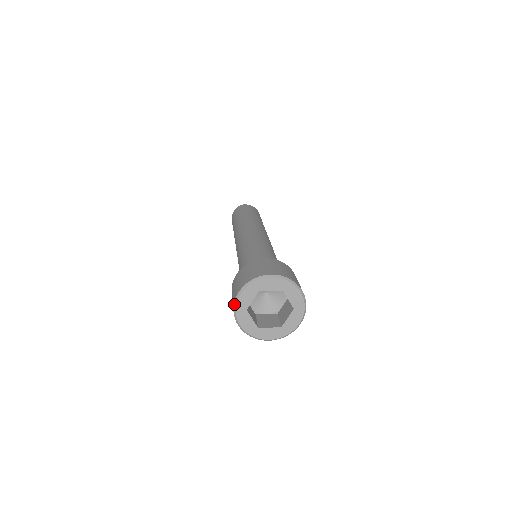
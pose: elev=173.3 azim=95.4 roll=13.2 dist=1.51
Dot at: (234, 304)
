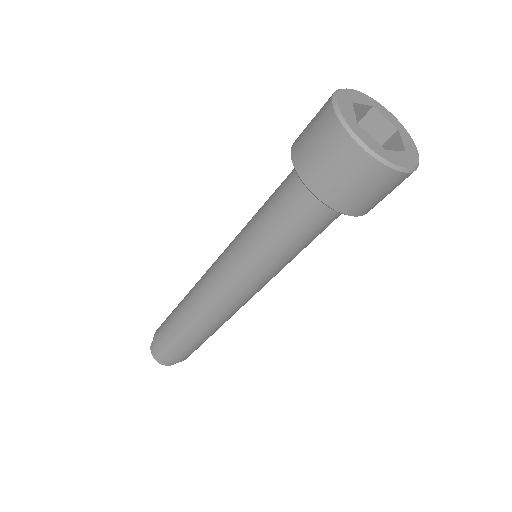
Dot at: (338, 117)
